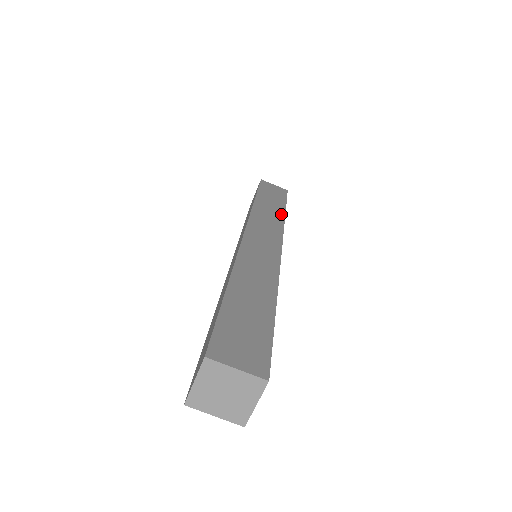
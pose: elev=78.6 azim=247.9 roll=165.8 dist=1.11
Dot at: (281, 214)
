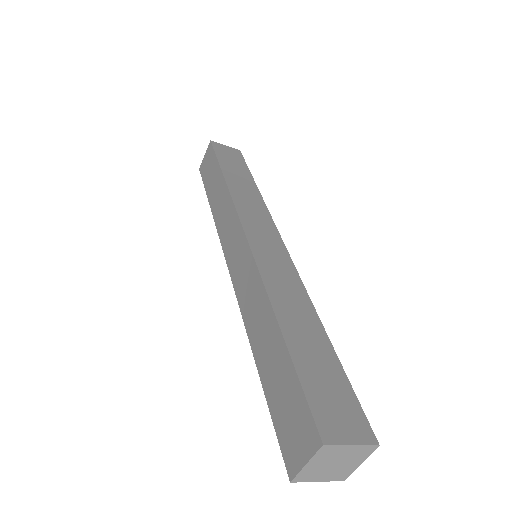
Dot at: (256, 192)
